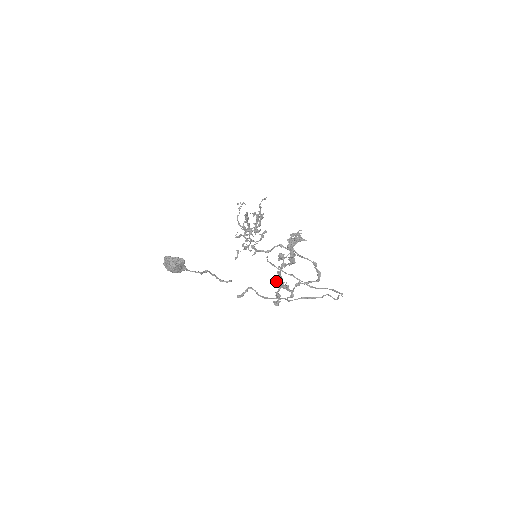
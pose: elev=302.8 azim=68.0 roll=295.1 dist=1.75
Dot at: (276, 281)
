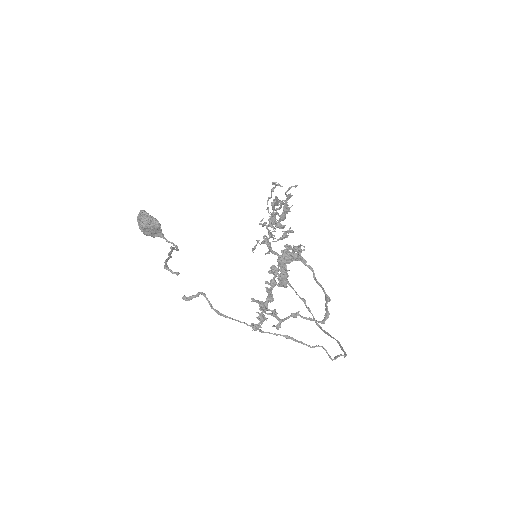
Dot at: (254, 299)
